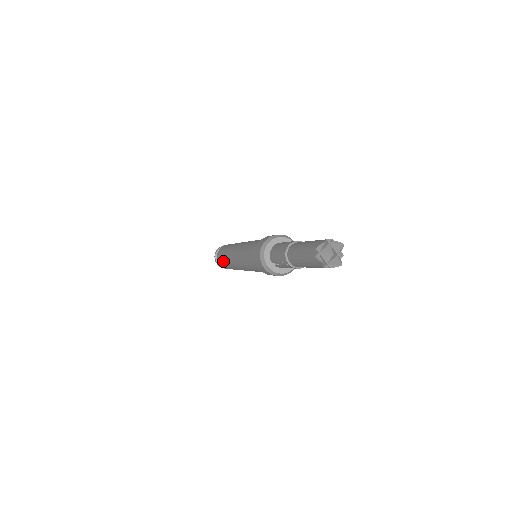
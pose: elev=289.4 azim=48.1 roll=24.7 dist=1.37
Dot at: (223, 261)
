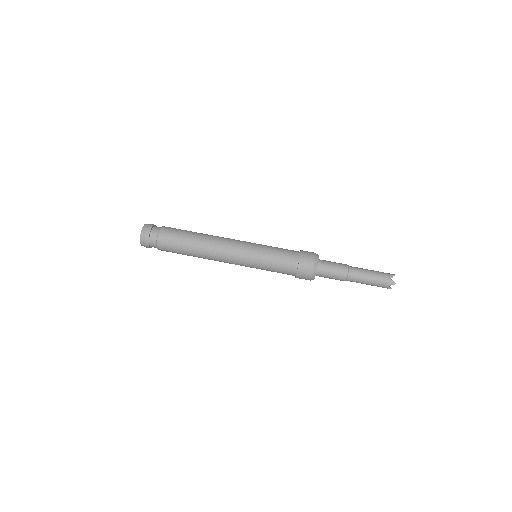
Dot at: occluded
